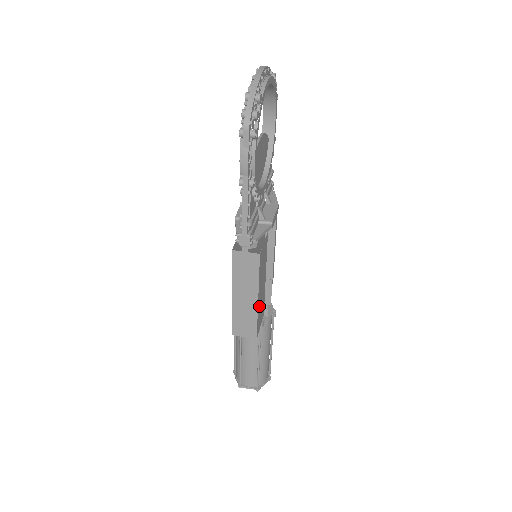
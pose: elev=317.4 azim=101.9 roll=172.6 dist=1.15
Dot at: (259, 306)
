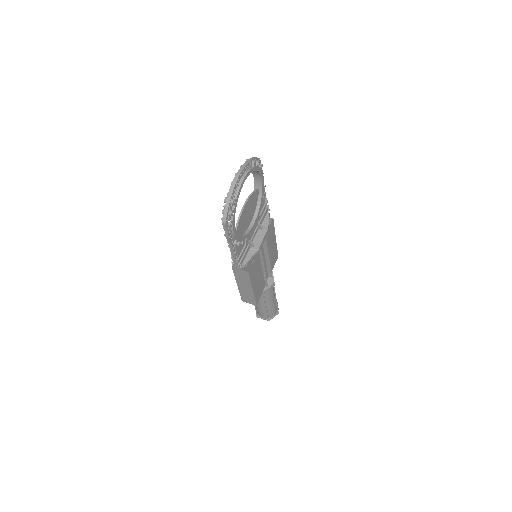
Dot at: (256, 290)
